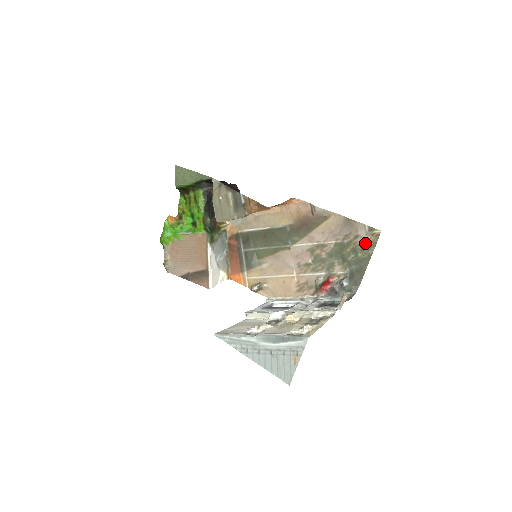
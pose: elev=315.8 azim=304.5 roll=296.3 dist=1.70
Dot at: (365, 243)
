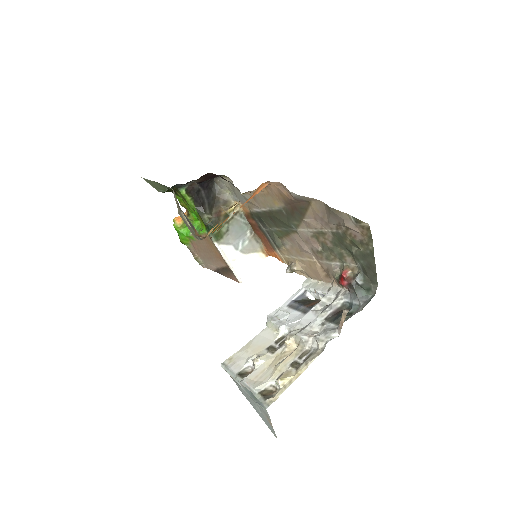
Dot at: (360, 236)
